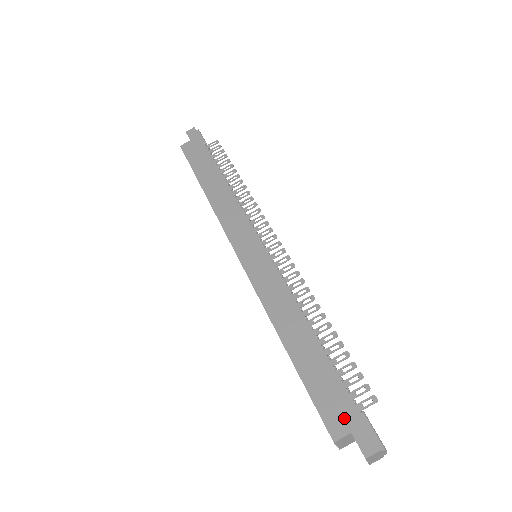
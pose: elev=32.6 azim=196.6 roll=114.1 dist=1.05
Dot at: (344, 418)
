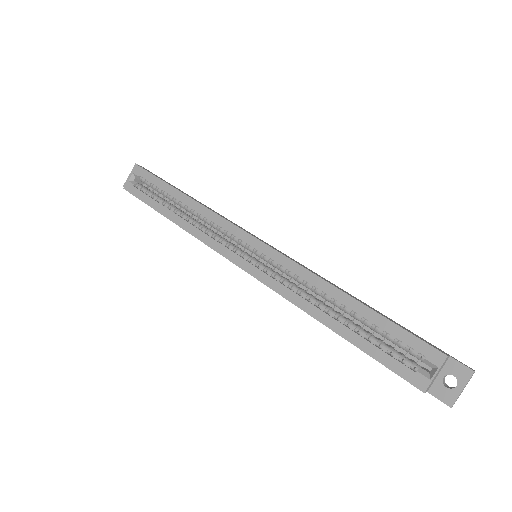
Dot at: (436, 347)
